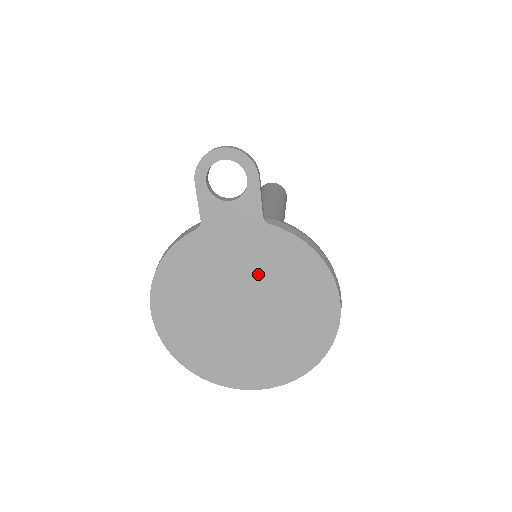
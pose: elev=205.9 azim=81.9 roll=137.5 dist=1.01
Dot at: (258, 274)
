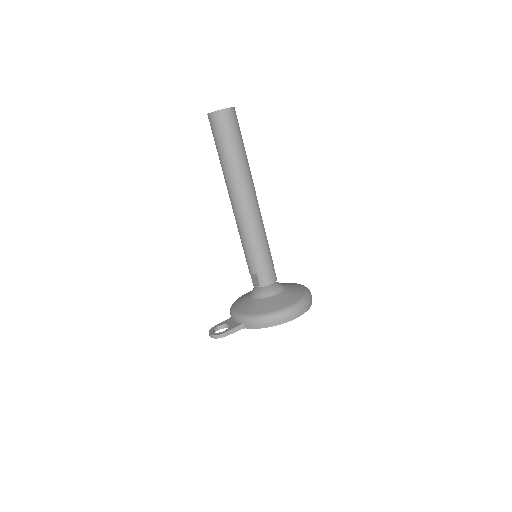
Dot at: occluded
